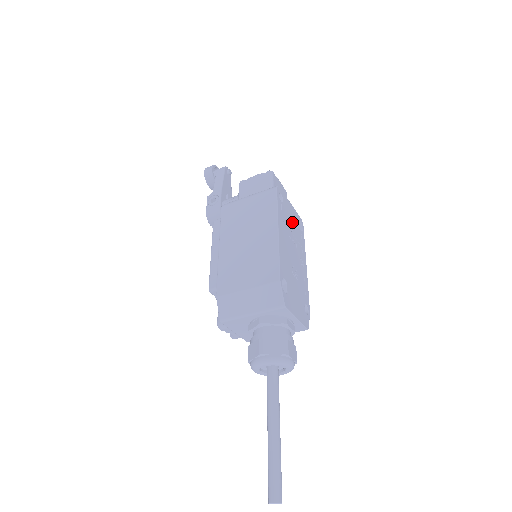
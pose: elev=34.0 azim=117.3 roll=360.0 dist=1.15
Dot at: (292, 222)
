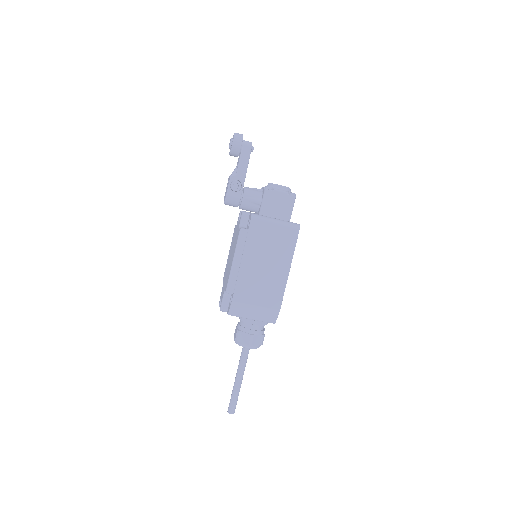
Dot at: occluded
